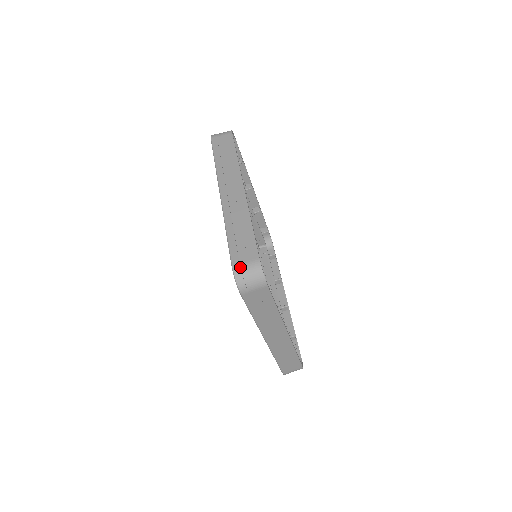
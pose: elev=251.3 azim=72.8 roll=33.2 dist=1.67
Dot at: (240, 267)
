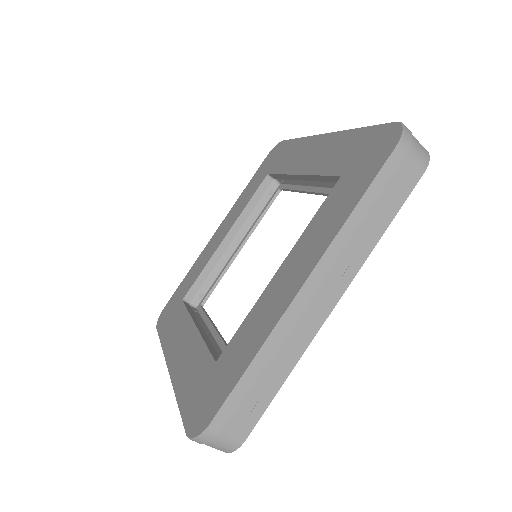
Dot at: (217, 435)
